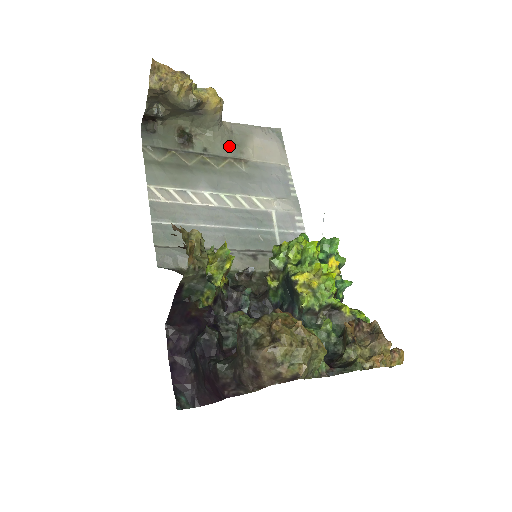
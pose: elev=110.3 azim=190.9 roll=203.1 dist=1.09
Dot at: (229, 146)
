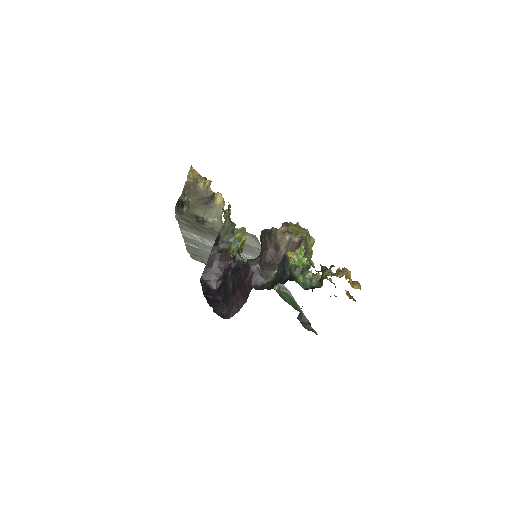
Dot at: occluded
